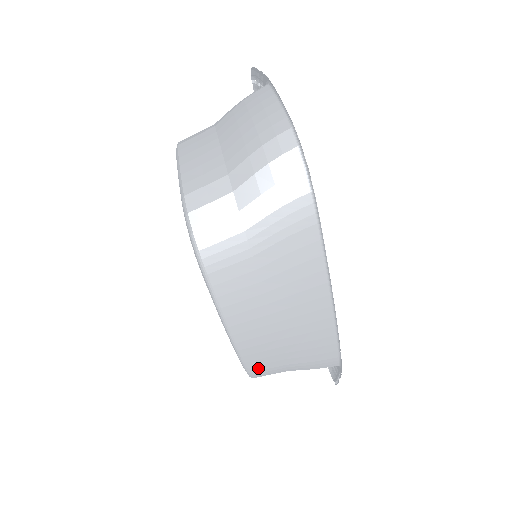
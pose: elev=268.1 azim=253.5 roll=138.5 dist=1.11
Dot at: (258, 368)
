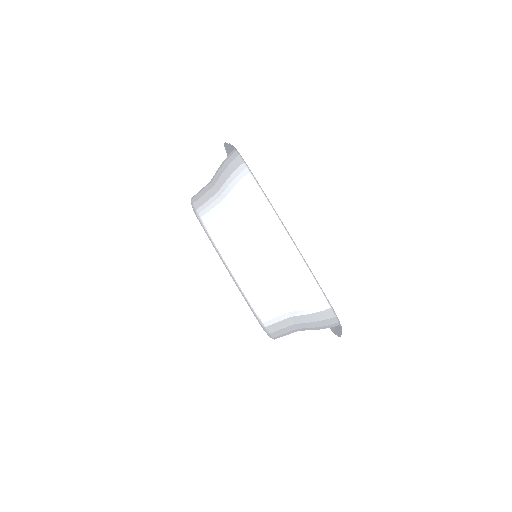
Dot at: (262, 308)
